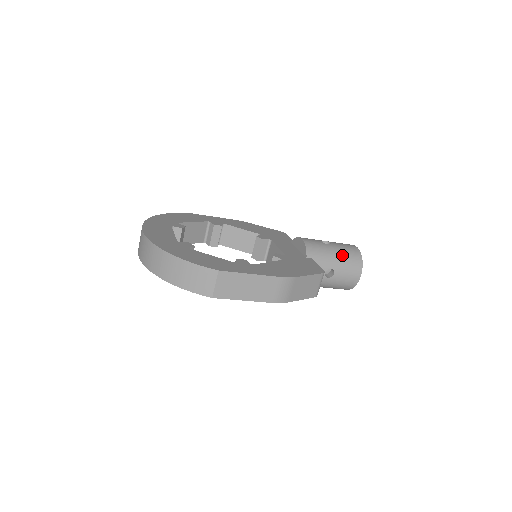
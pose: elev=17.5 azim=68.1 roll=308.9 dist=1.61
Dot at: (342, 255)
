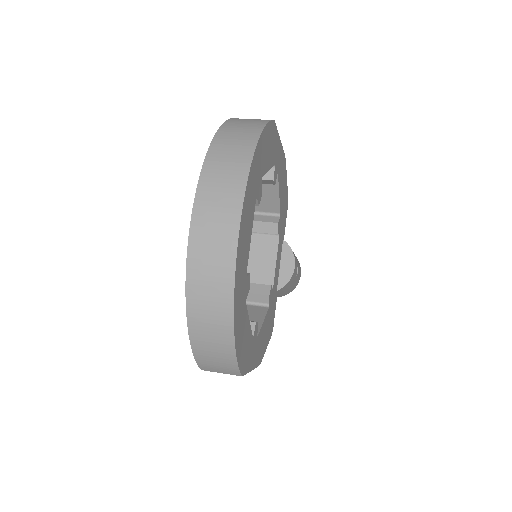
Dot at: (290, 289)
